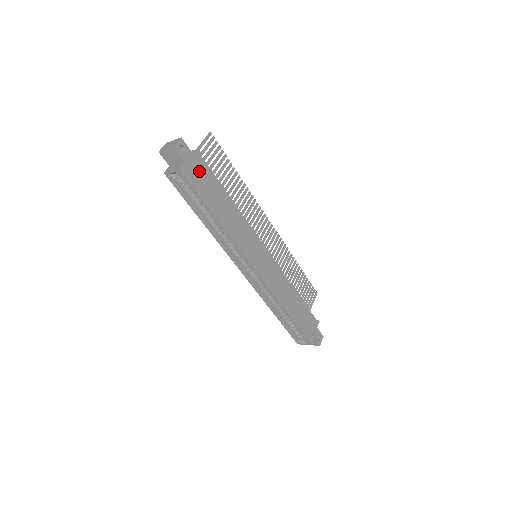
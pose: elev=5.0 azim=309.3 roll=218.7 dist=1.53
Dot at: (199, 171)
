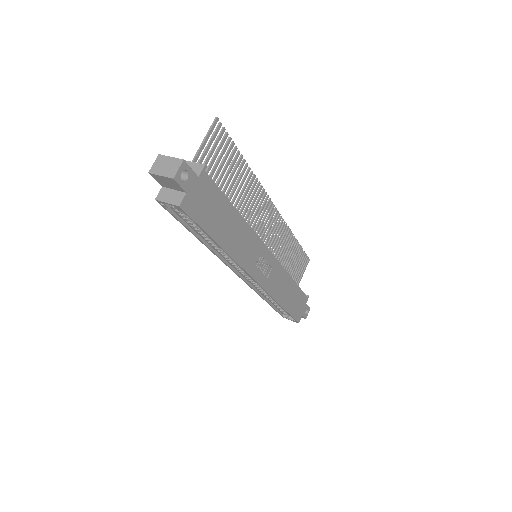
Dot at: (204, 196)
